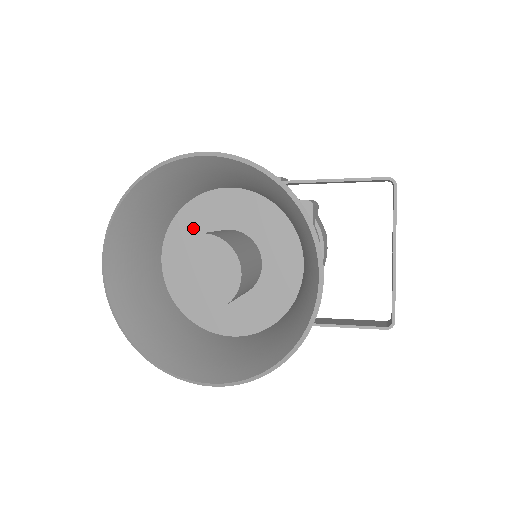
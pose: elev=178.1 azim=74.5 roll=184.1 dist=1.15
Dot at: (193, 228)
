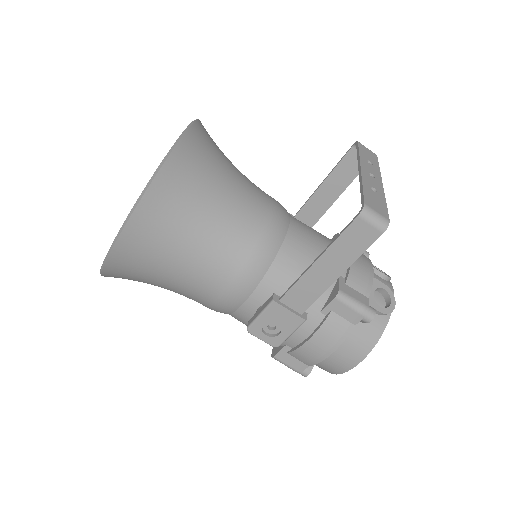
Dot at: occluded
